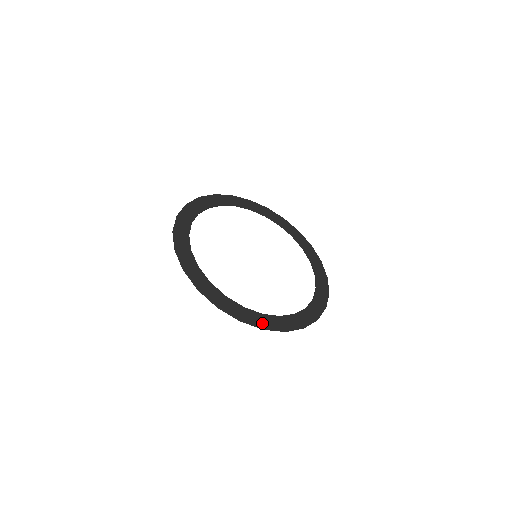
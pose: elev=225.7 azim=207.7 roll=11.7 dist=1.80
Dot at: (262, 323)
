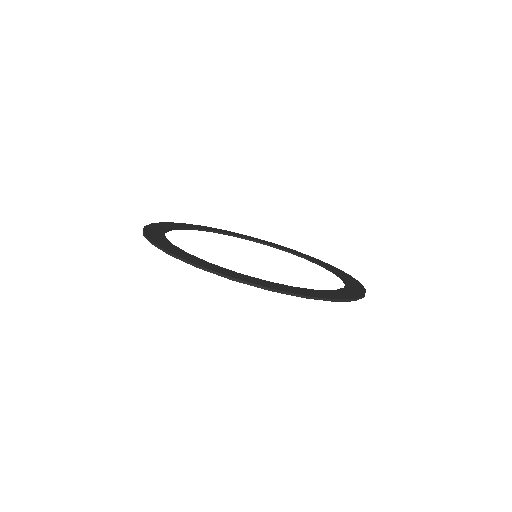
Dot at: (158, 242)
